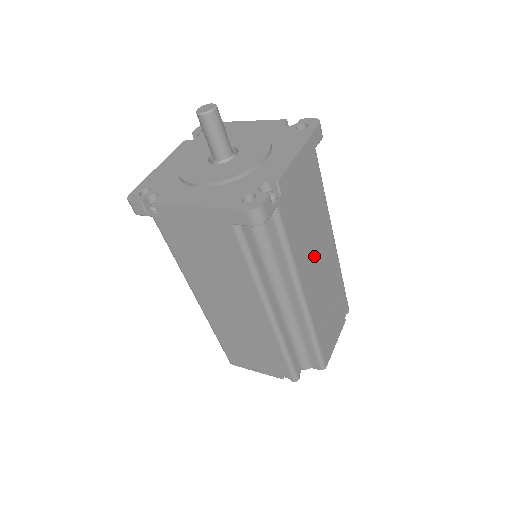
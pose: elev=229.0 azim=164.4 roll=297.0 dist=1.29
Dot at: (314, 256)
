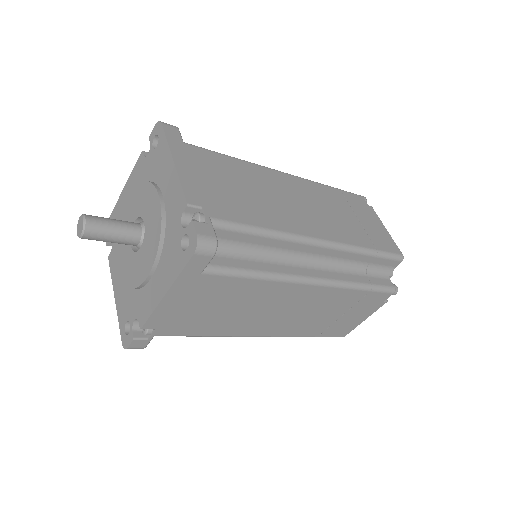
Dot at: (287, 205)
